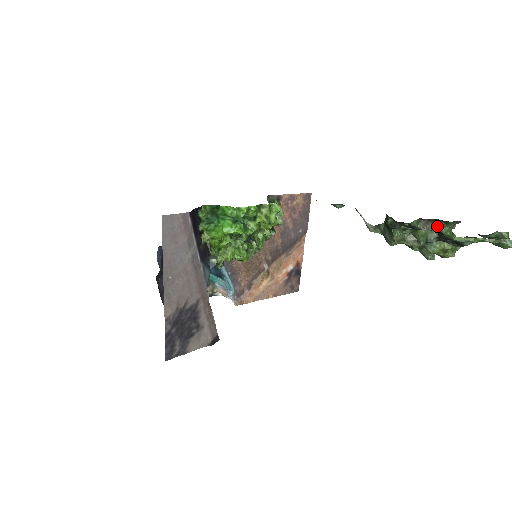
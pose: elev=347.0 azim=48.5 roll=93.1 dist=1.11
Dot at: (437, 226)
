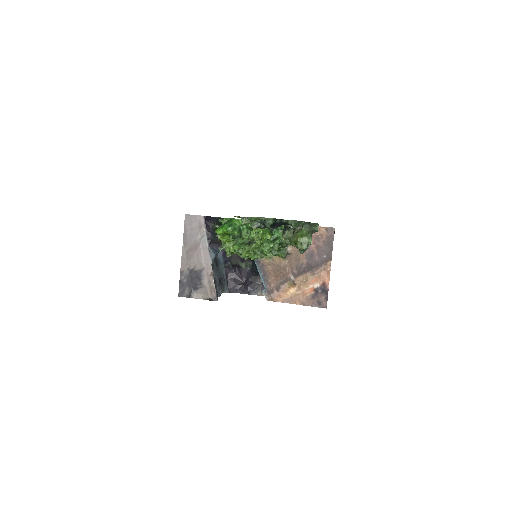
Dot at: occluded
